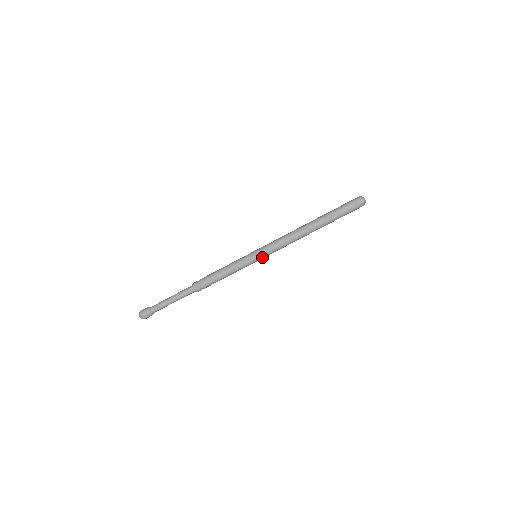
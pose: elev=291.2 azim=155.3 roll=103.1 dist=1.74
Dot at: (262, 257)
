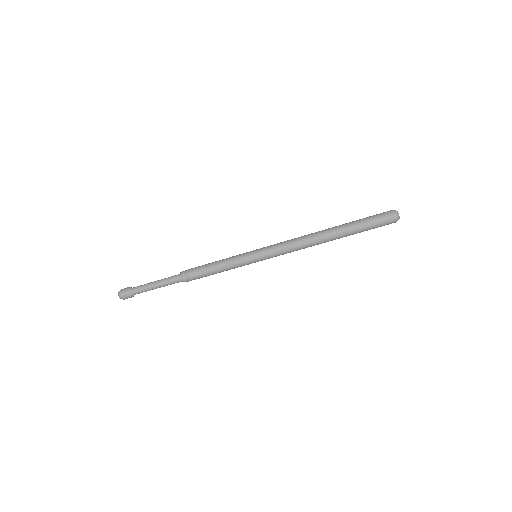
Dot at: (260, 254)
